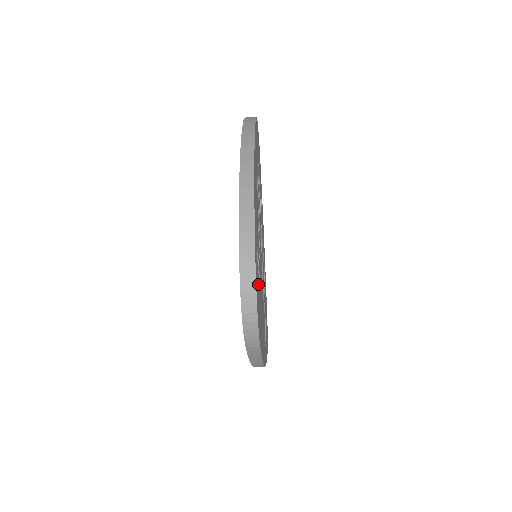
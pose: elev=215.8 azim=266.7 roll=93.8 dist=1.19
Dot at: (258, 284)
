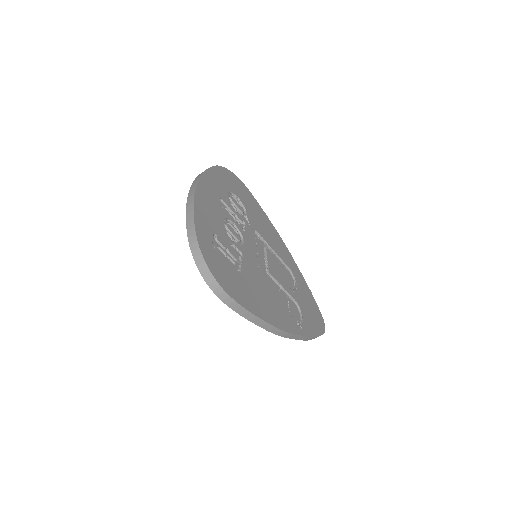
Dot at: (223, 261)
